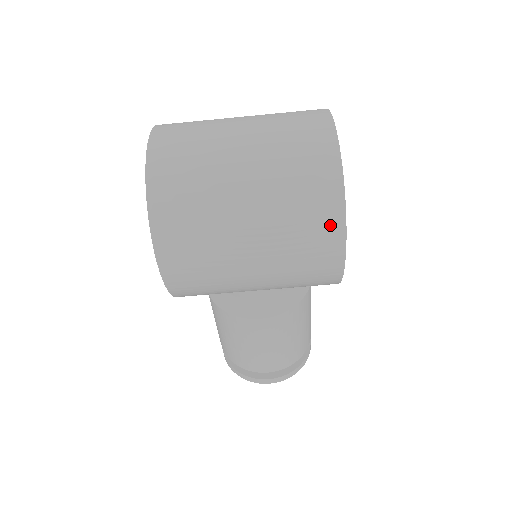
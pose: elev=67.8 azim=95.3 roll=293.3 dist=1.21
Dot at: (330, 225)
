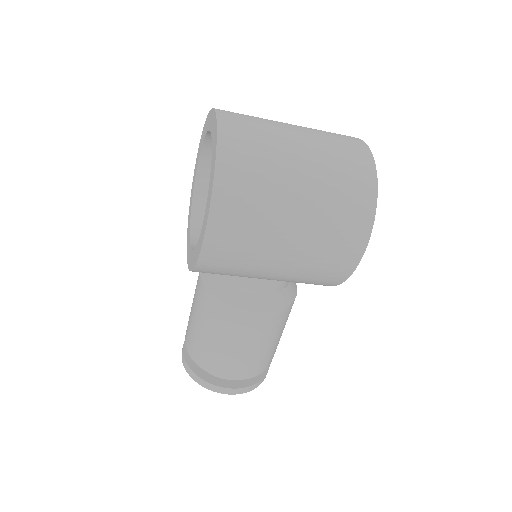
Dot at: (362, 219)
